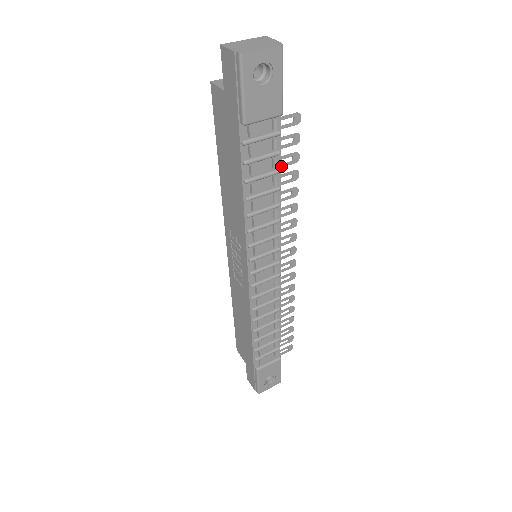
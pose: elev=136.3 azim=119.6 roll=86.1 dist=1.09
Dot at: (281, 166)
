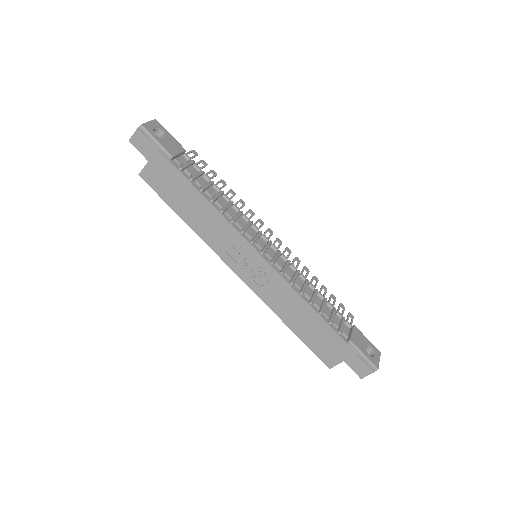
Dot at: (211, 178)
